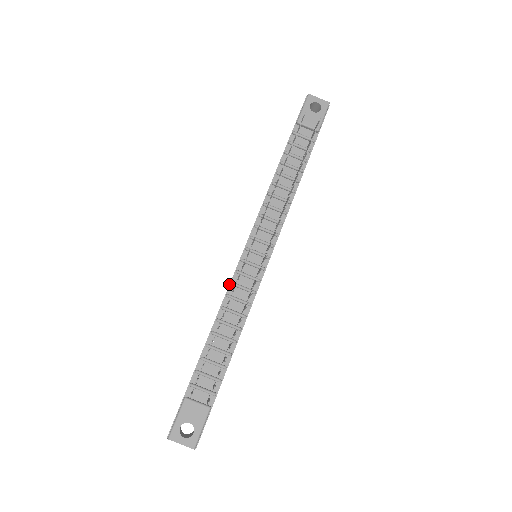
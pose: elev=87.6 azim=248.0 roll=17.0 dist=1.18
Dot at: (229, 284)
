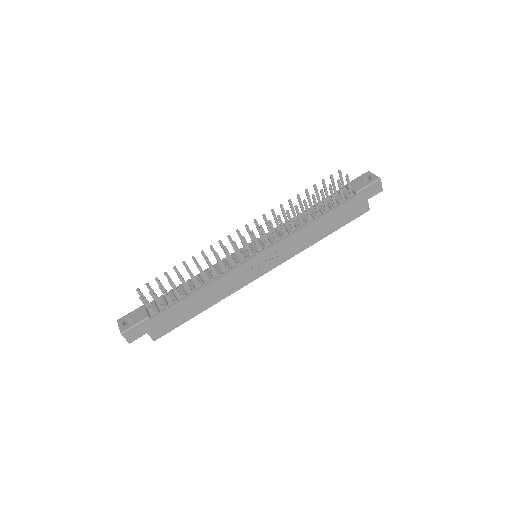
Dot at: (222, 259)
